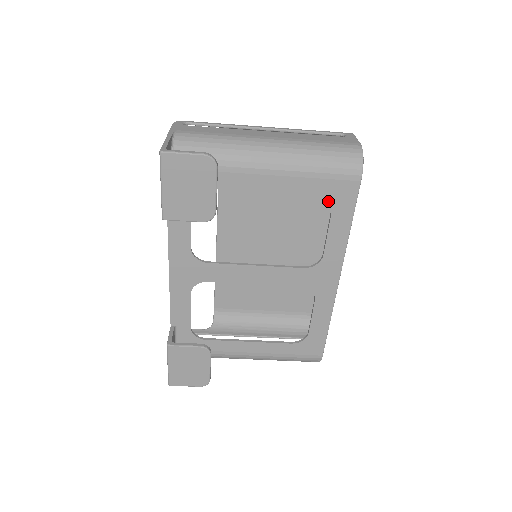
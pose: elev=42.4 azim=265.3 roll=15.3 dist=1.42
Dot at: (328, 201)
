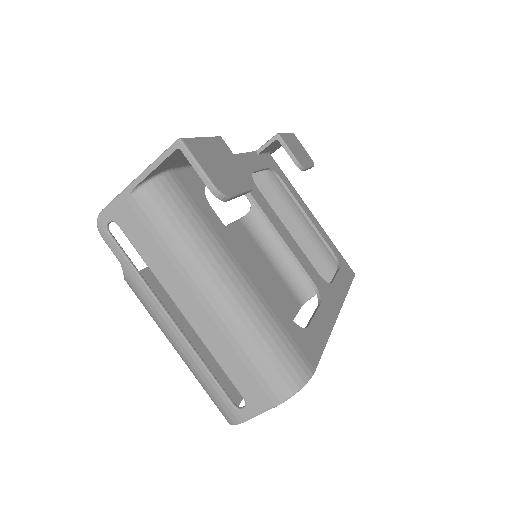
Dot at: (338, 262)
